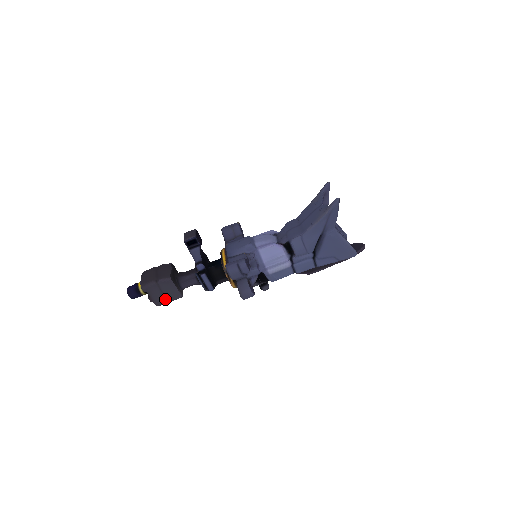
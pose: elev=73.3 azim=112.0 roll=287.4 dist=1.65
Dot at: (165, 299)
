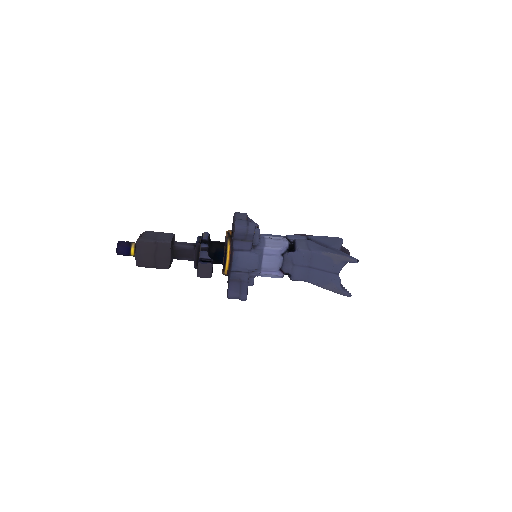
Dot at: occluded
